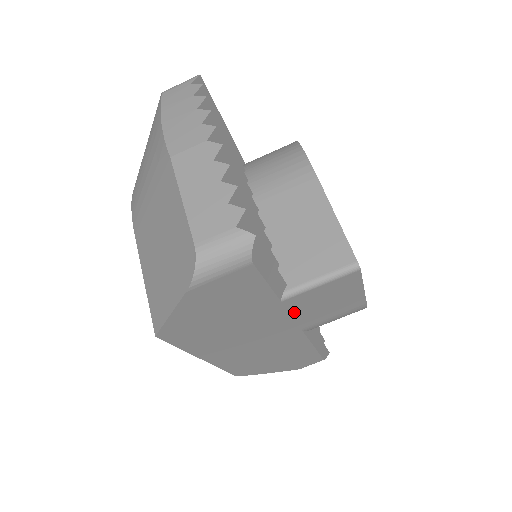
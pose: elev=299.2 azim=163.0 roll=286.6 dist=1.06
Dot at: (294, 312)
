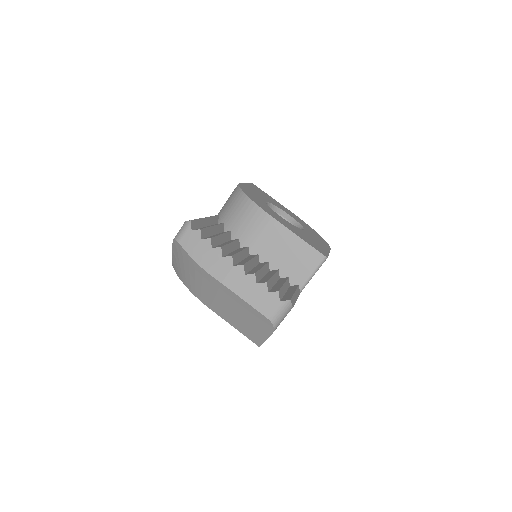
Dot at: occluded
